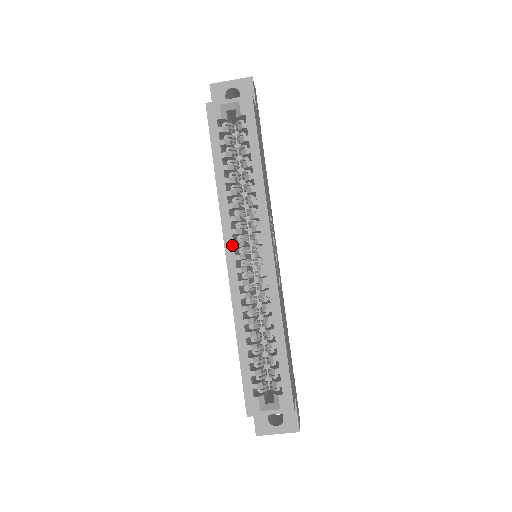
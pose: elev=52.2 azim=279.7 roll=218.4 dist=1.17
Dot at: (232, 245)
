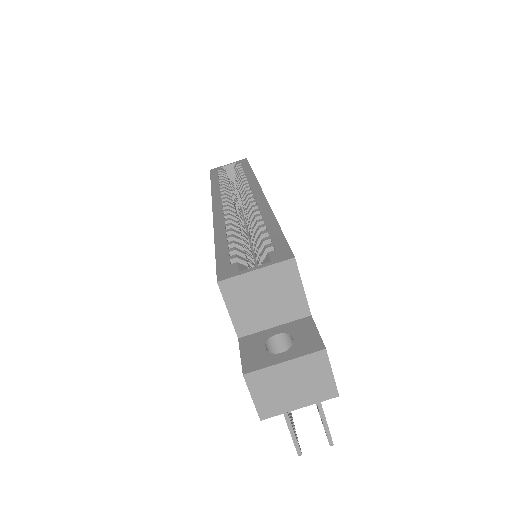
Dot at: (220, 199)
